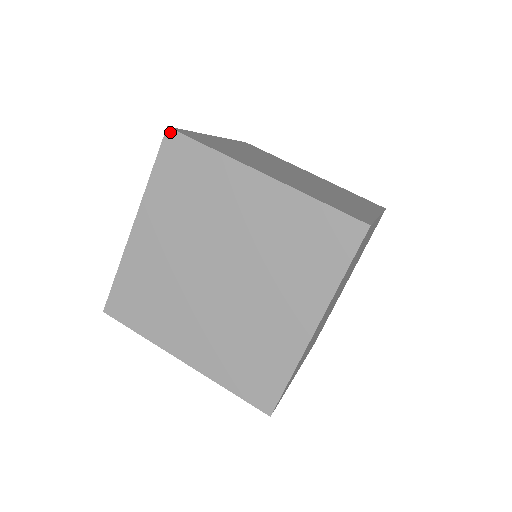
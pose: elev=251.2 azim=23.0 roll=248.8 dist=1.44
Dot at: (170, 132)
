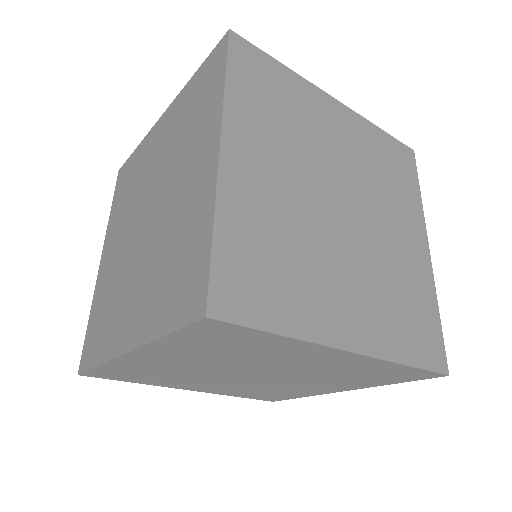
Dot at: (235, 36)
